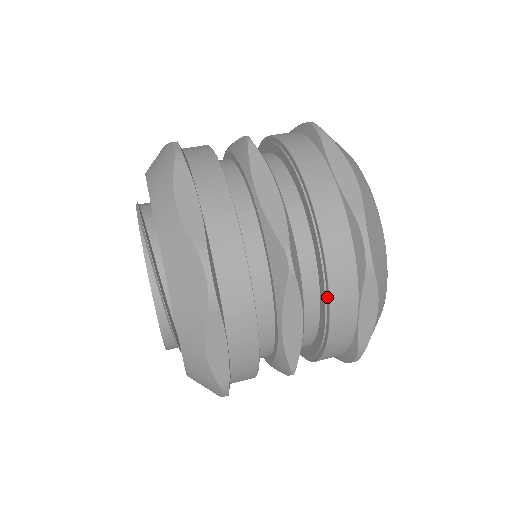
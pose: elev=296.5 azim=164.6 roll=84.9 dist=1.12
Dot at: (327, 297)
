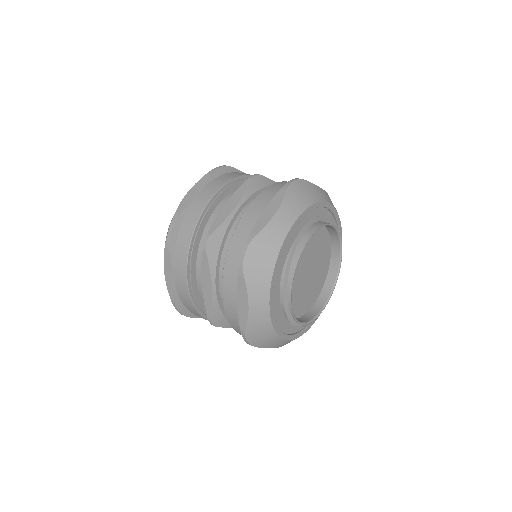
Dot at: occluded
